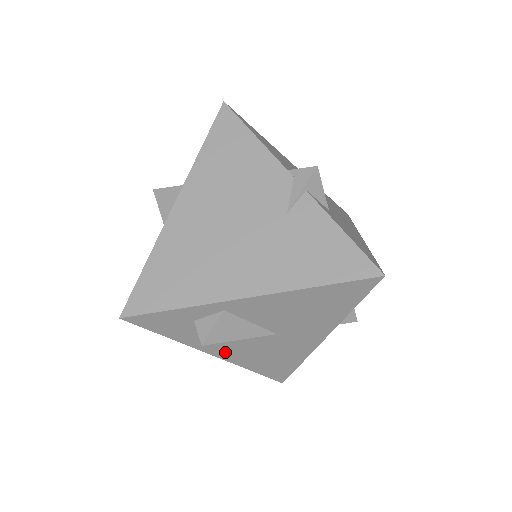
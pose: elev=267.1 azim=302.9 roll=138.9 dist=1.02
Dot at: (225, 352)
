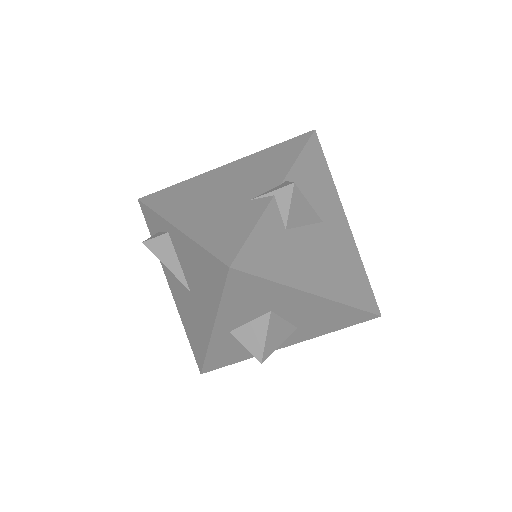
Dot at: (173, 288)
